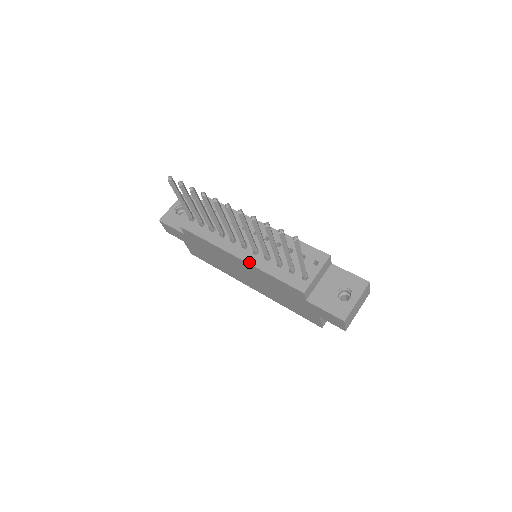
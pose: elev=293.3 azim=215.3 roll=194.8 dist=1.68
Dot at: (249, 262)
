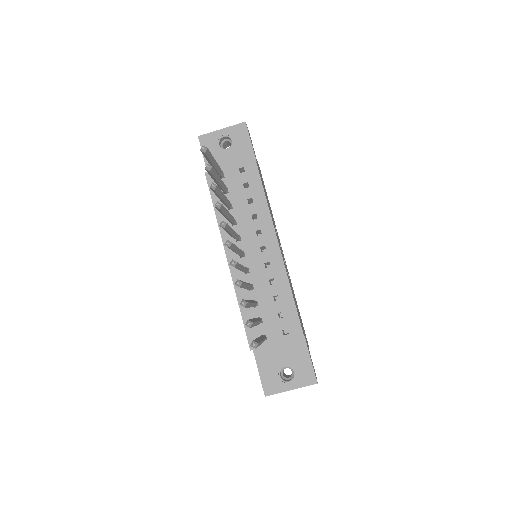
Dot at: (233, 275)
